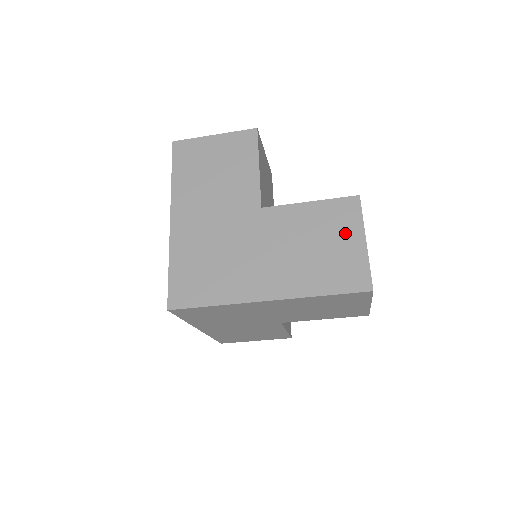
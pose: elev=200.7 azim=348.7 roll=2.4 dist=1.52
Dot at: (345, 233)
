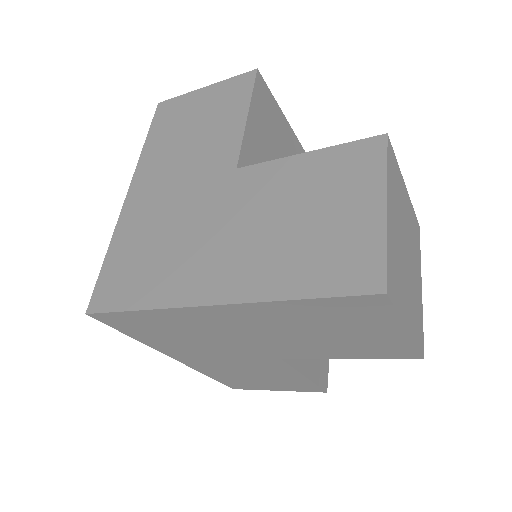
Dot at: (352, 194)
